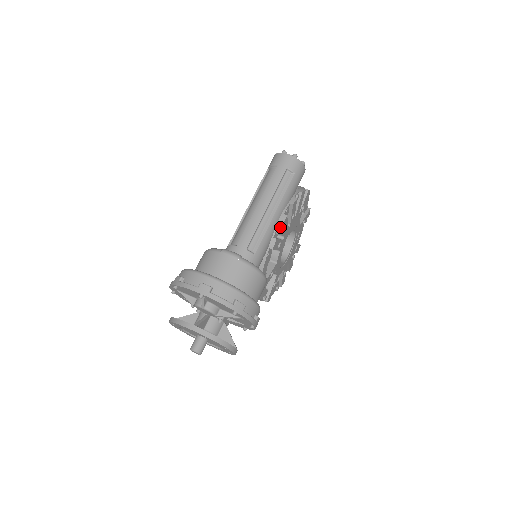
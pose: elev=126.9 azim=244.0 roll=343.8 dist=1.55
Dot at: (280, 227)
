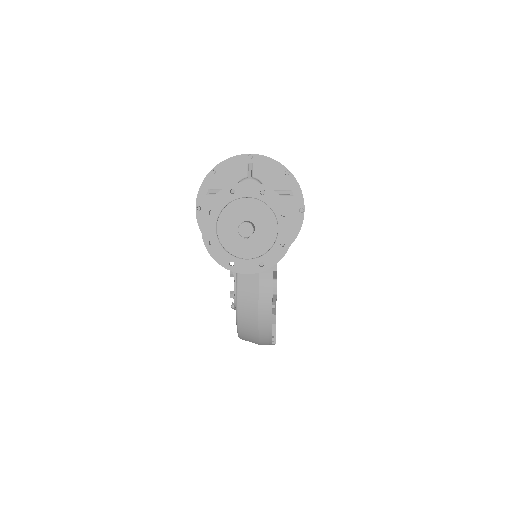
Dot at: occluded
